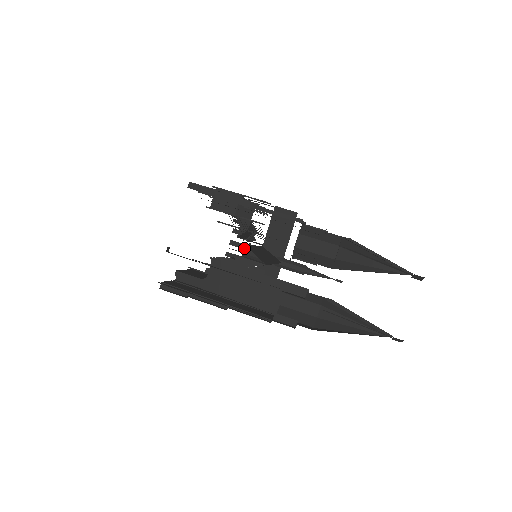
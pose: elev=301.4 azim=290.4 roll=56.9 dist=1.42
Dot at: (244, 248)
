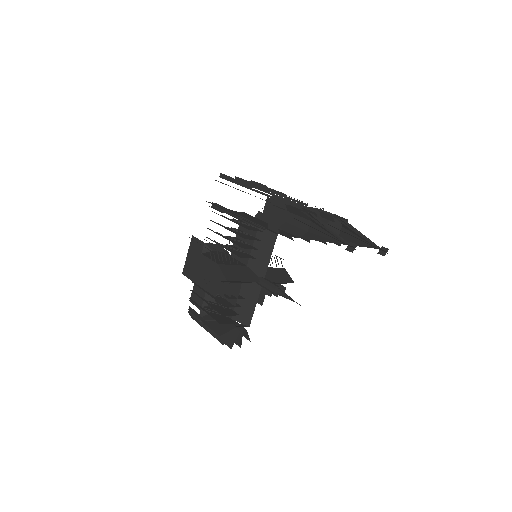
Dot at: occluded
